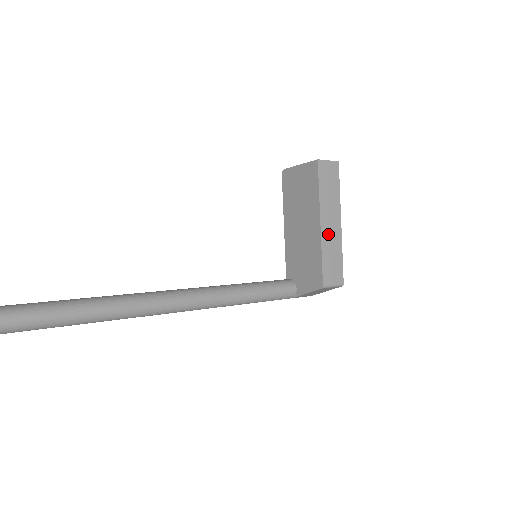
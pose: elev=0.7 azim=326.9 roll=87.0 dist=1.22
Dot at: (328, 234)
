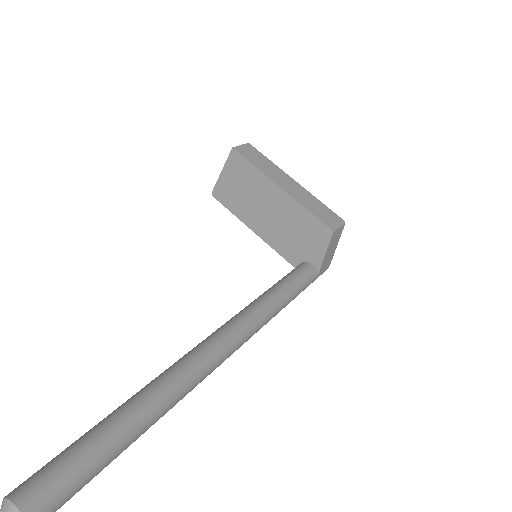
Dot at: (294, 192)
